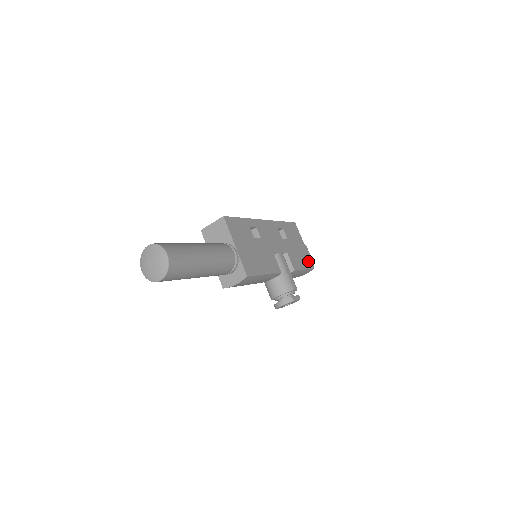
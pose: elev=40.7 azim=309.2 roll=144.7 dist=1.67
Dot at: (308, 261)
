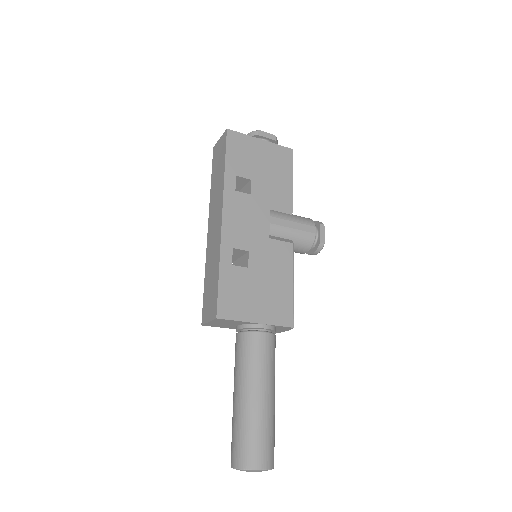
Dot at: (283, 156)
